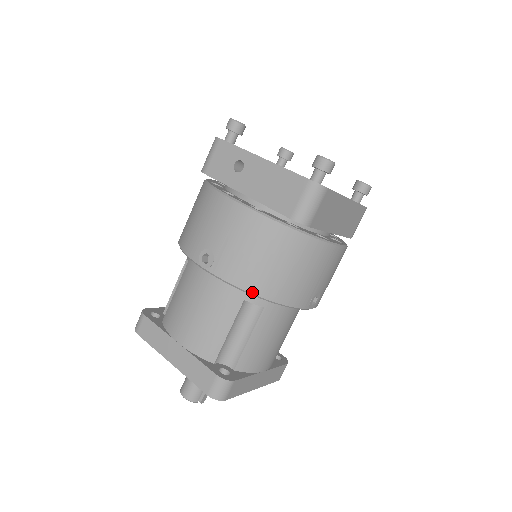
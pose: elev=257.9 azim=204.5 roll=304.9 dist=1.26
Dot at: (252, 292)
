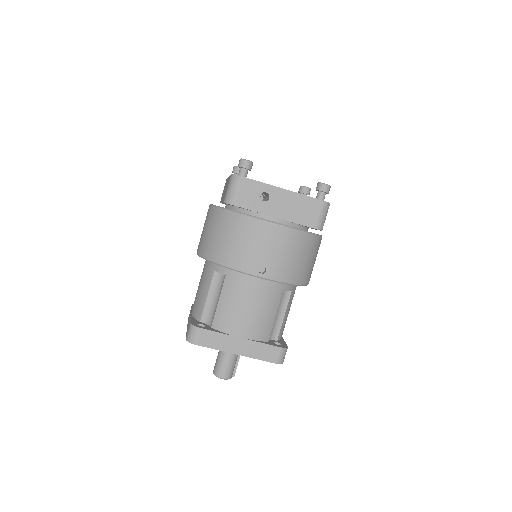
Dot at: (295, 283)
